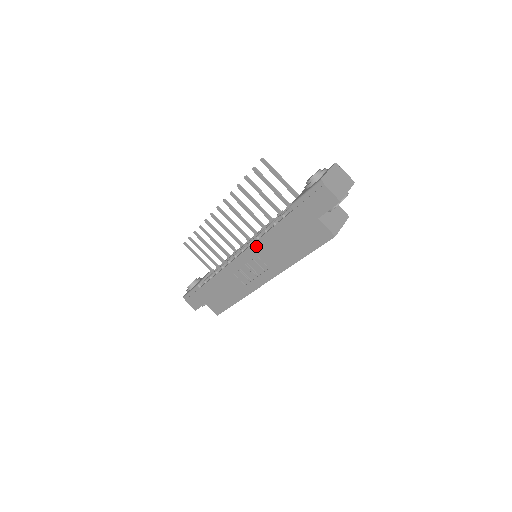
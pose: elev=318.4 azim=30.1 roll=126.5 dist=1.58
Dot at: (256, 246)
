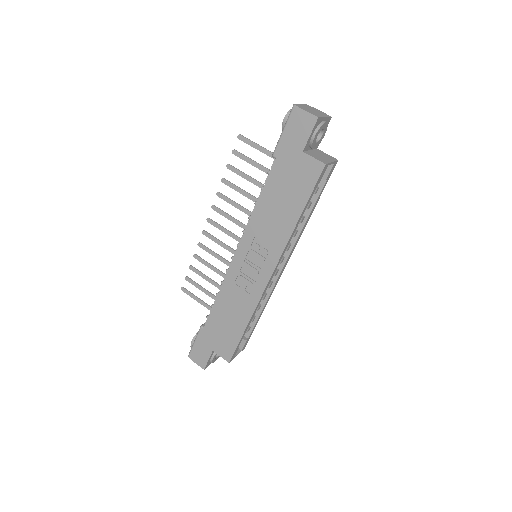
Dot at: (250, 228)
